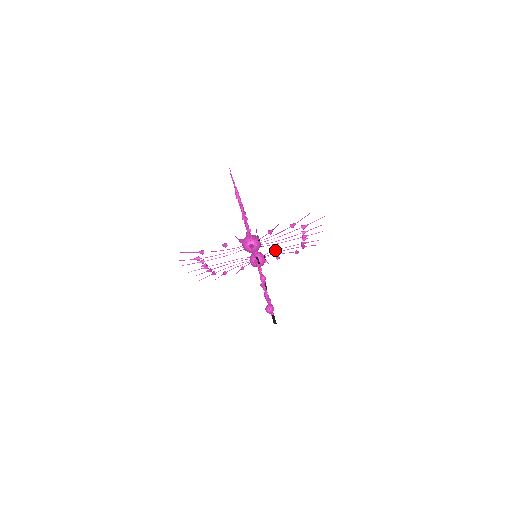
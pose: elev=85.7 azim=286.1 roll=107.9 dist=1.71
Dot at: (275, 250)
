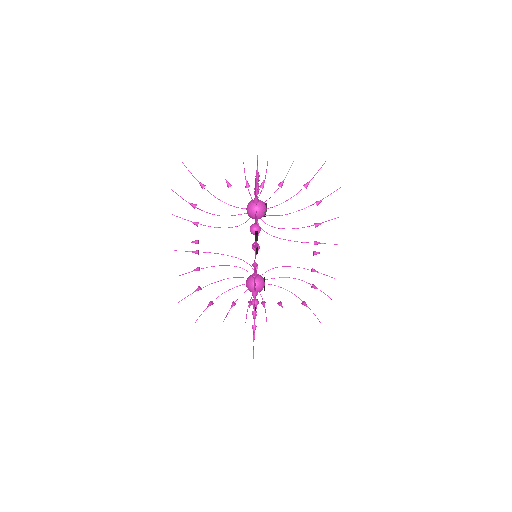
Dot at: occluded
